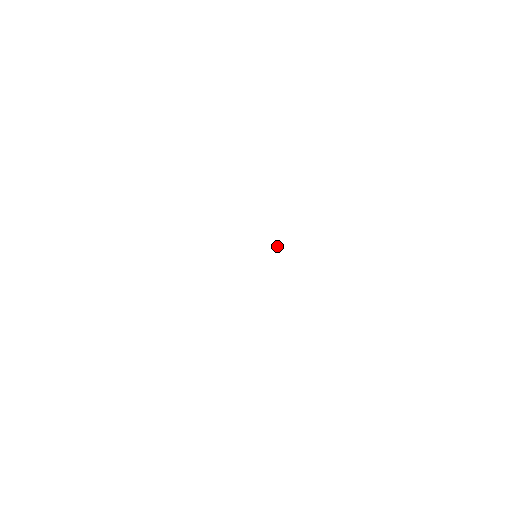
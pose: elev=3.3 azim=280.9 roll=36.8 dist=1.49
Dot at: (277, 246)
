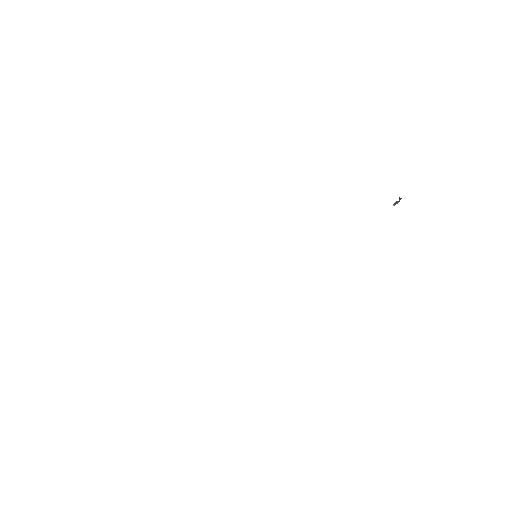
Dot at: occluded
